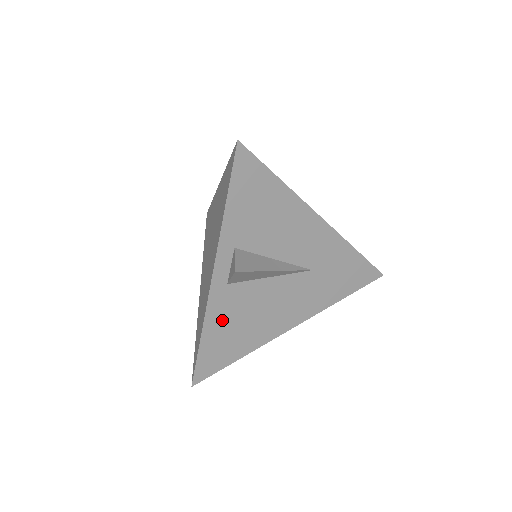
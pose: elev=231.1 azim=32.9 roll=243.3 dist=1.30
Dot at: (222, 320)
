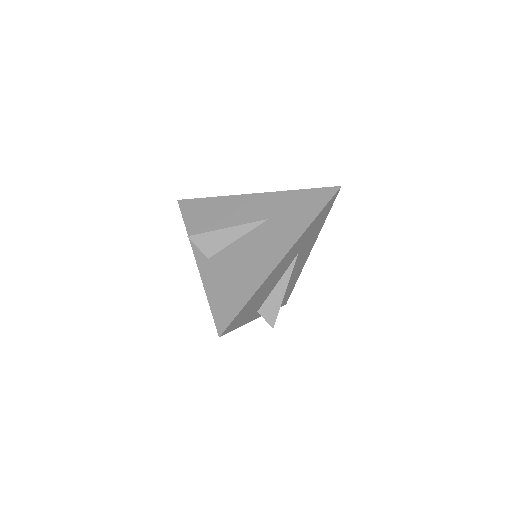
Dot at: occluded
